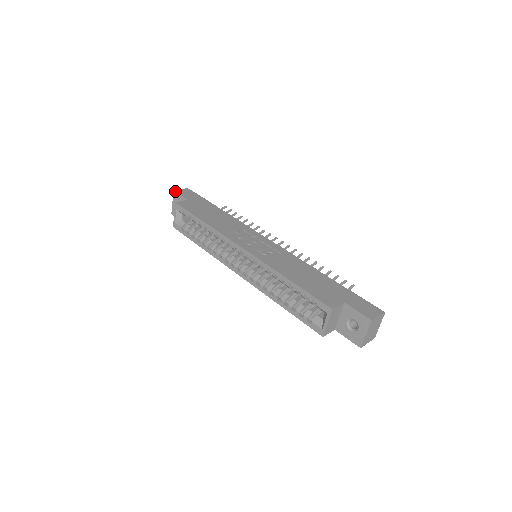
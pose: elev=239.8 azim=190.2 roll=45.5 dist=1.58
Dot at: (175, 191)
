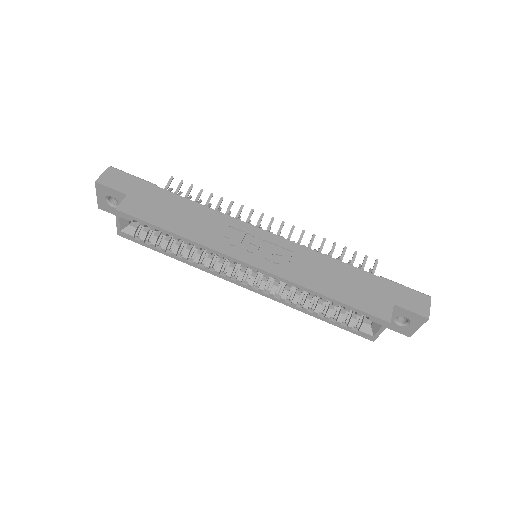
Dot at: (98, 182)
